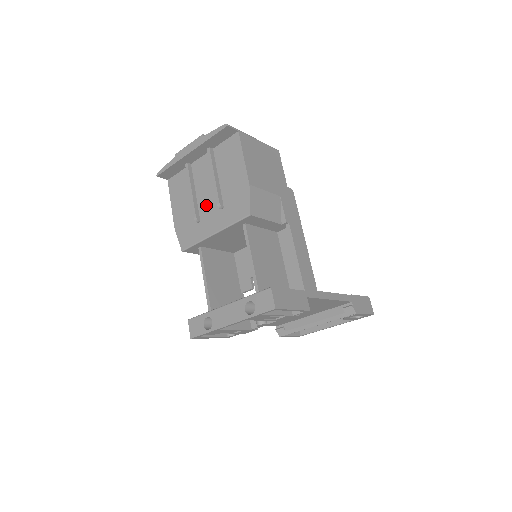
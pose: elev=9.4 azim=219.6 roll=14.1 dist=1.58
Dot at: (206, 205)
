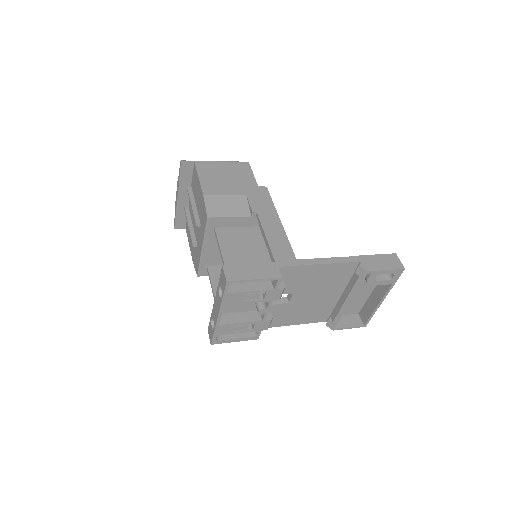
Dot at: (196, 230)
